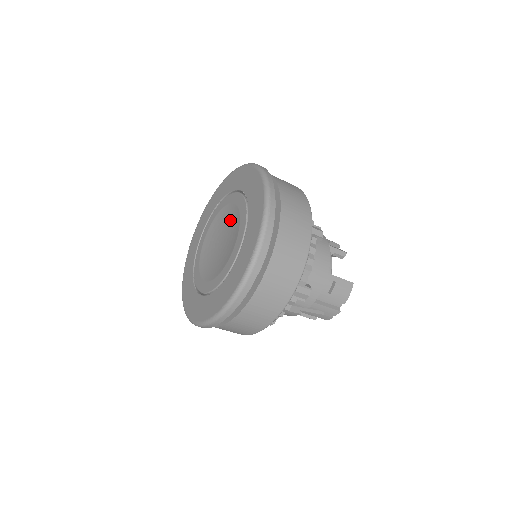
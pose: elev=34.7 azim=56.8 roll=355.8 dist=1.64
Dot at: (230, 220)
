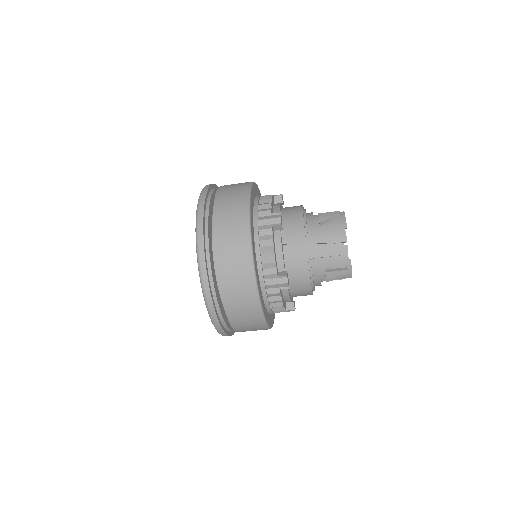
Dot at: occluded
